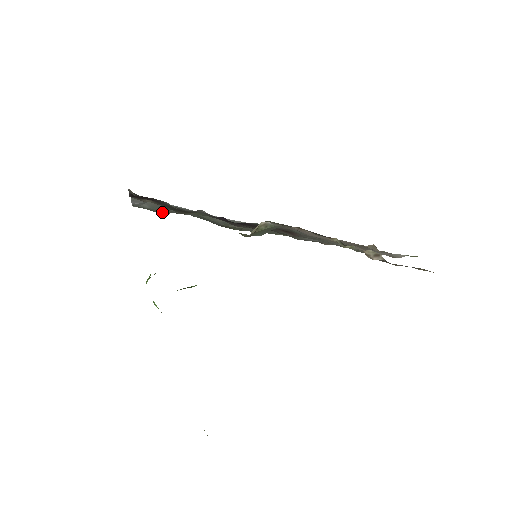
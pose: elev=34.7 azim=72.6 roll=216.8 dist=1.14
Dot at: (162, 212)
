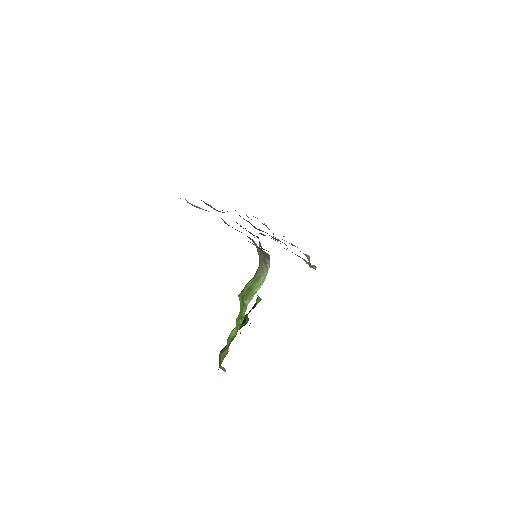
Dot at: occluded
